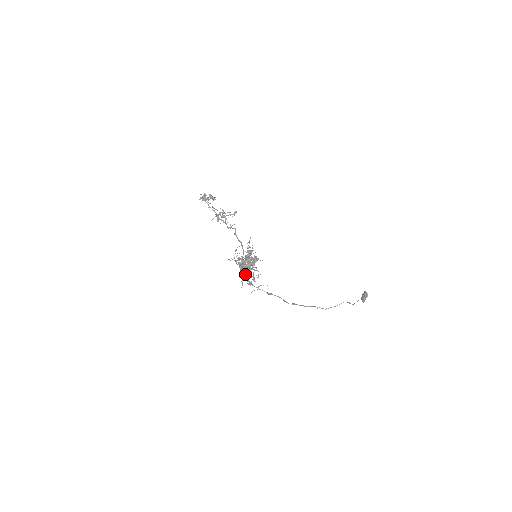
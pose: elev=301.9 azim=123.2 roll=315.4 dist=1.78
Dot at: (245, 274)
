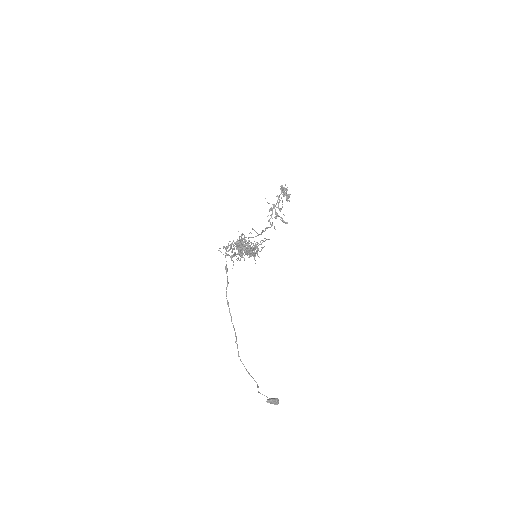
Dot at: (233, 248)
